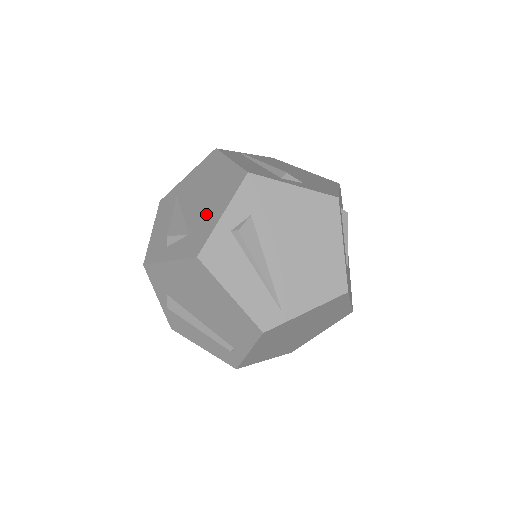
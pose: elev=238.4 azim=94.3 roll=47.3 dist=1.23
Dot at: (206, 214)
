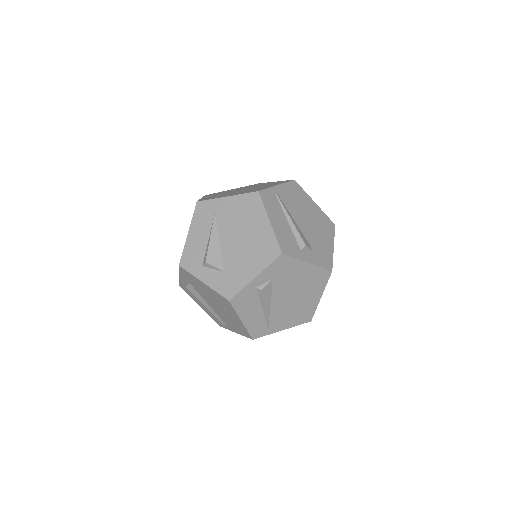
Dot at: (241, 264)
